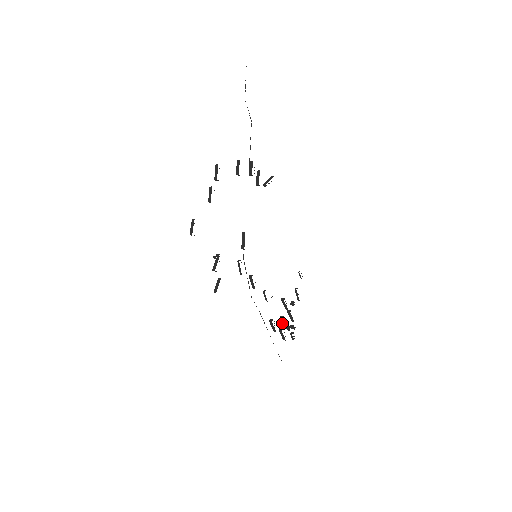
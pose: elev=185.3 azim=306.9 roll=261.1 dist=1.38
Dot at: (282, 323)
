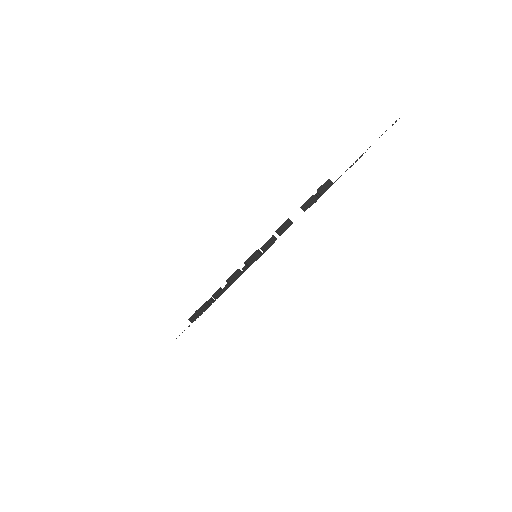
Dot at: occluded
